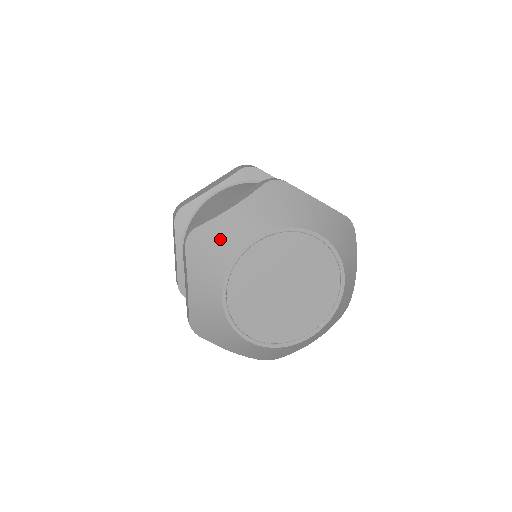
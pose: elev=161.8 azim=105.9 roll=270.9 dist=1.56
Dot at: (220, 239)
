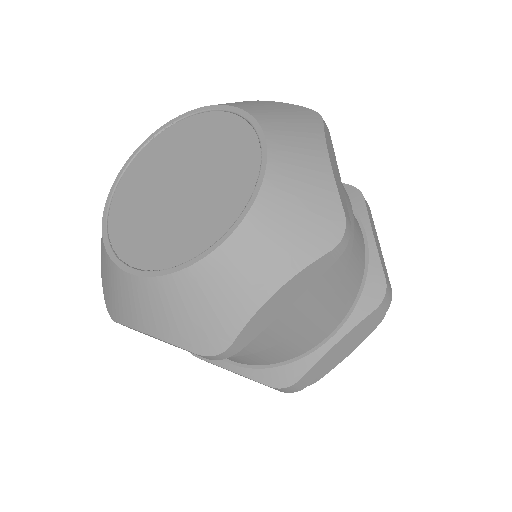
Dot at: occluded
